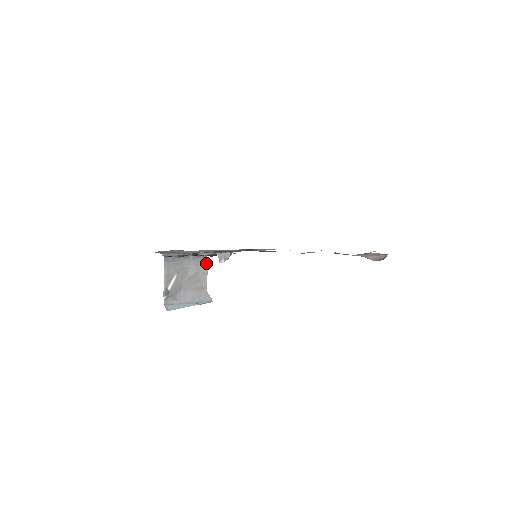
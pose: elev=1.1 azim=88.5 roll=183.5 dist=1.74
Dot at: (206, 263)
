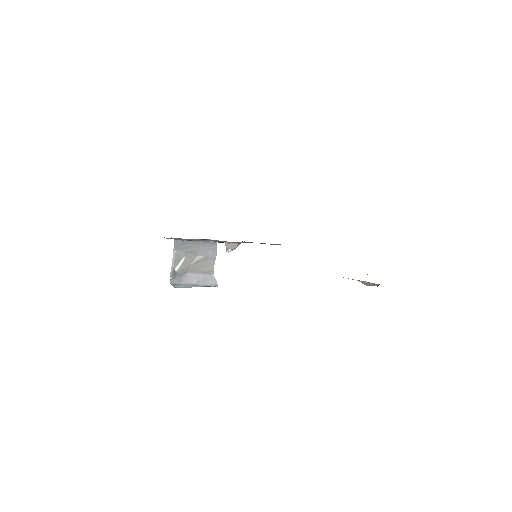
Dot at: (215, 249)
